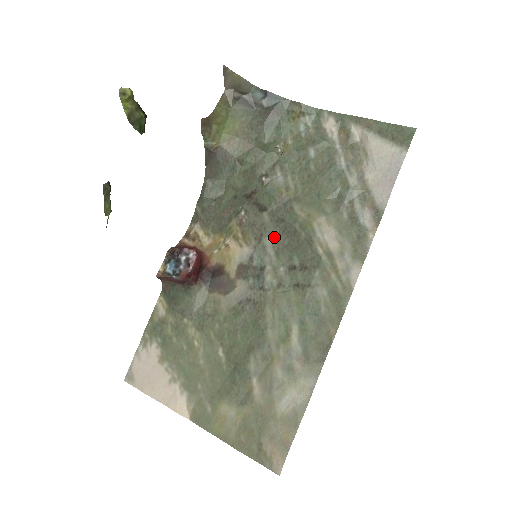
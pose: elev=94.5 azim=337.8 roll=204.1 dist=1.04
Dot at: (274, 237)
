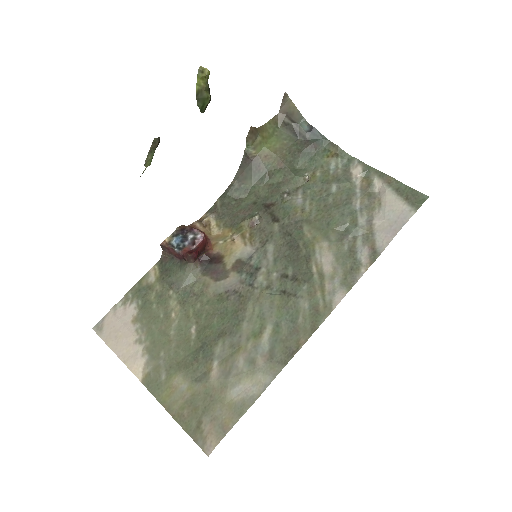
Dot at: (277, 246)
